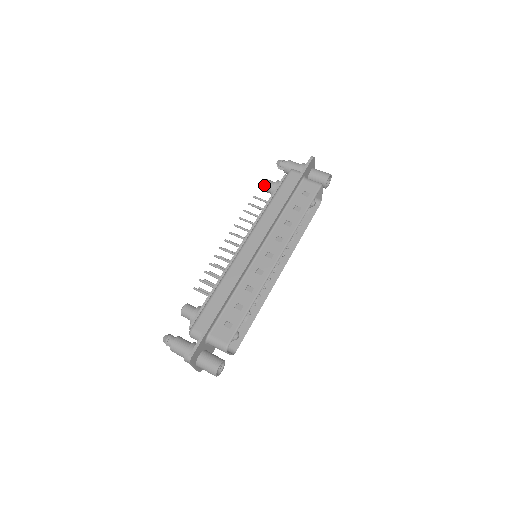
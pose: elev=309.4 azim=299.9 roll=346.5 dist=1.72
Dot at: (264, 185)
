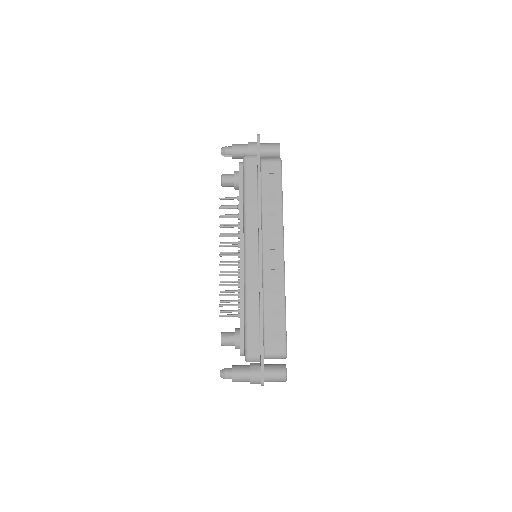
Dot at: (223, 182)
